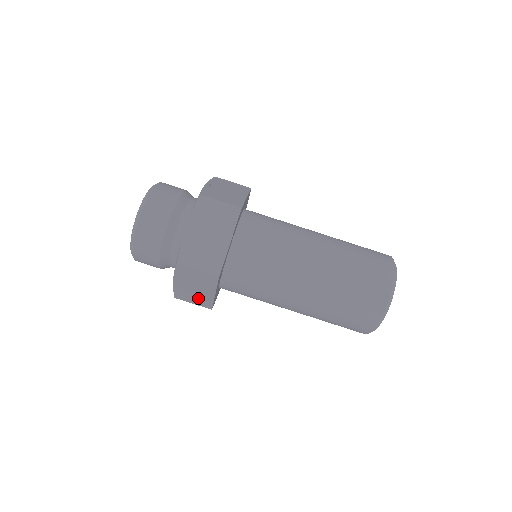
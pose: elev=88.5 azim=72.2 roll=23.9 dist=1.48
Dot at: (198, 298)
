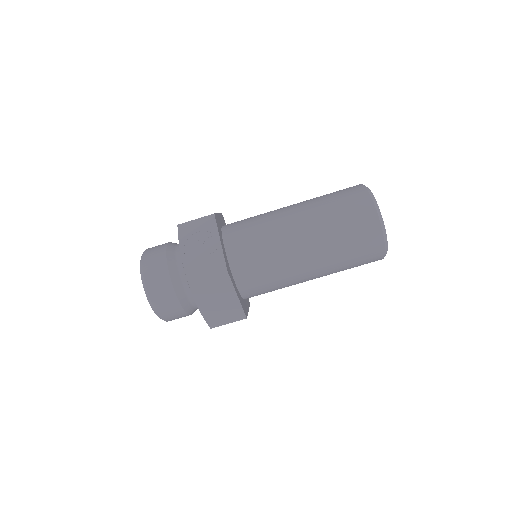
Dot at: occluded
